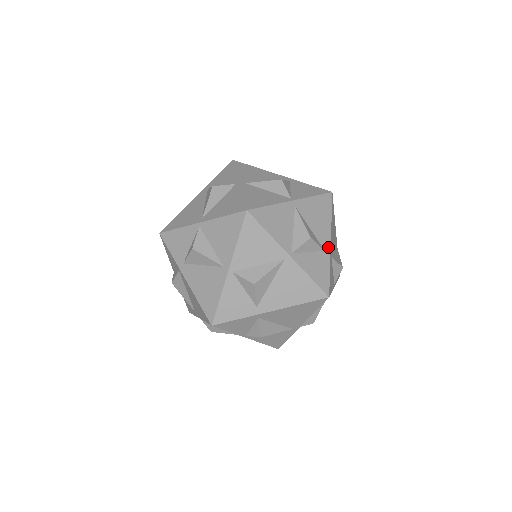
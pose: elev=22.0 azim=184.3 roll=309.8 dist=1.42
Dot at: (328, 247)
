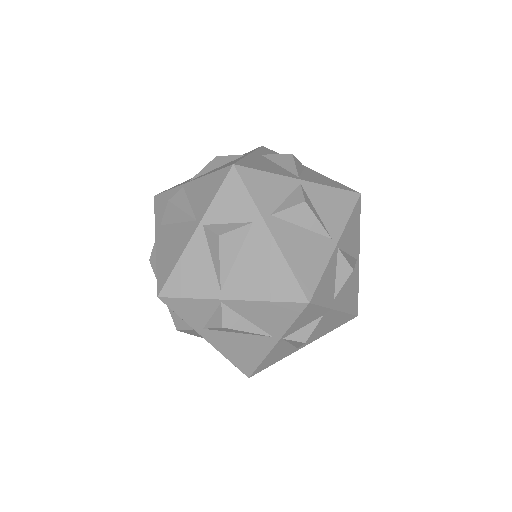
Dot at: occluded
